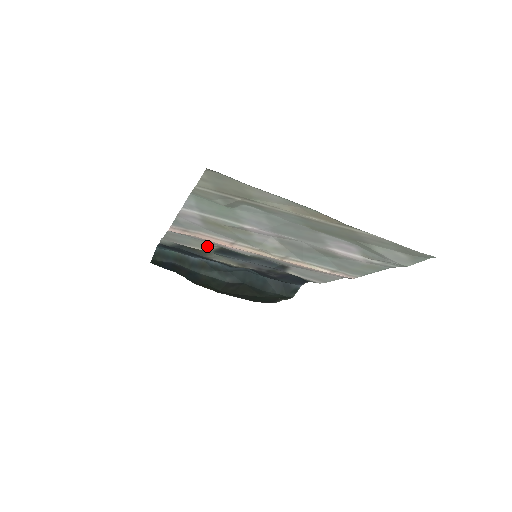
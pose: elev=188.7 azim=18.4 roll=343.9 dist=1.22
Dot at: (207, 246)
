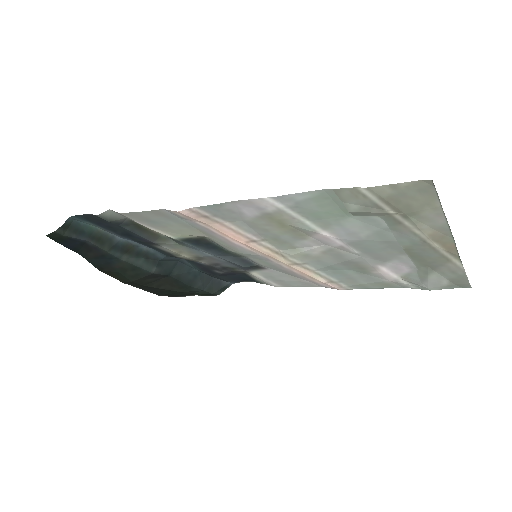
Dot at: (186, 233)
